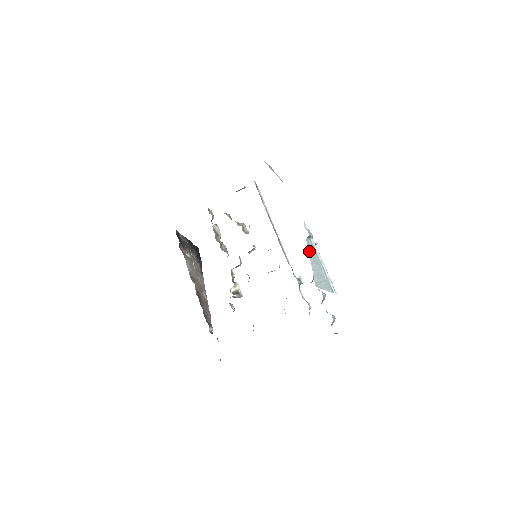
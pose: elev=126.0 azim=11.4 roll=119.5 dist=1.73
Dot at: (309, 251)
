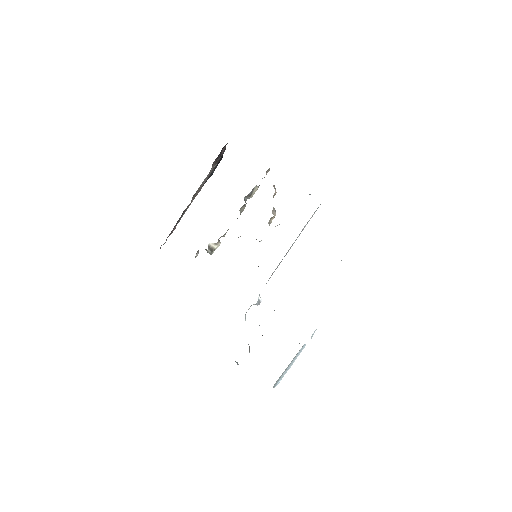
Dot at: occluded
